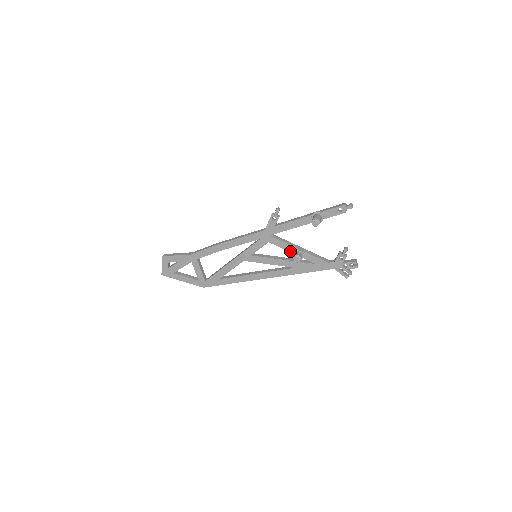
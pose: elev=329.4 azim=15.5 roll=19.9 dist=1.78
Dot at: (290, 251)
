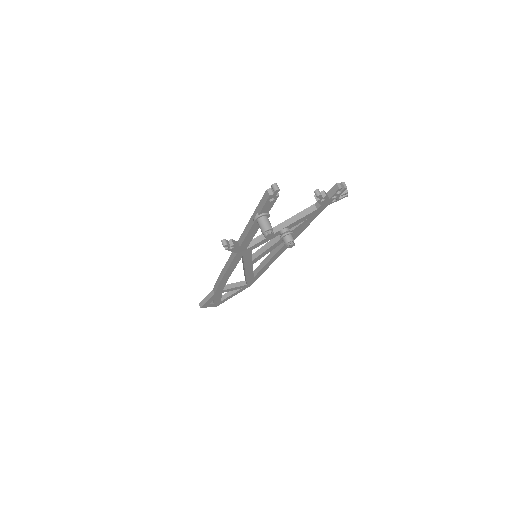
Dot at: (275, 236)
